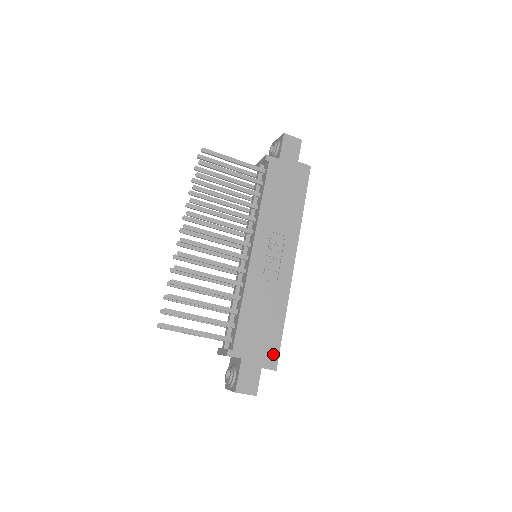
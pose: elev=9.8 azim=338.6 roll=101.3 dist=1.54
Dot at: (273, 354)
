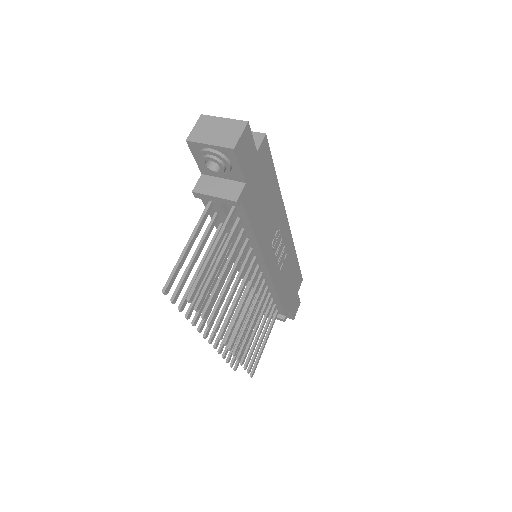
Dot at: (299, 279)
